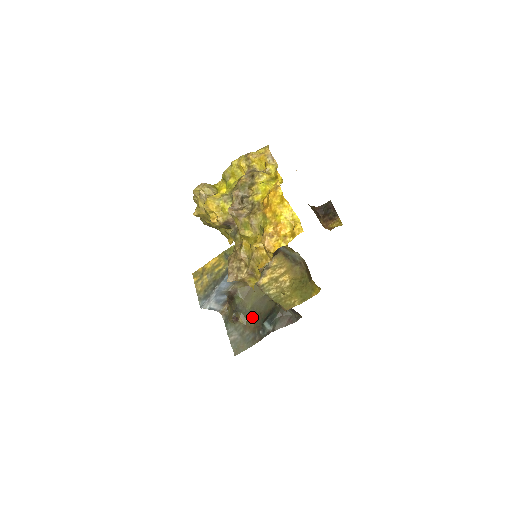
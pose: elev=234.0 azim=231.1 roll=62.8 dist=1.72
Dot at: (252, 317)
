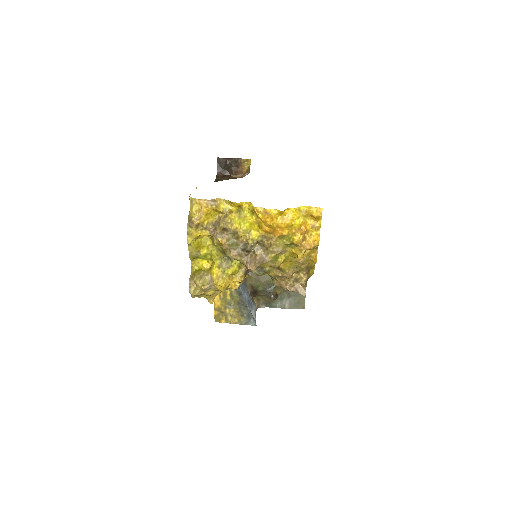
Dot at: occluded
